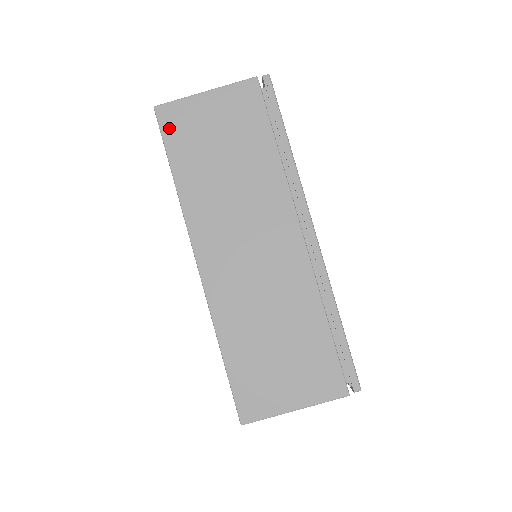
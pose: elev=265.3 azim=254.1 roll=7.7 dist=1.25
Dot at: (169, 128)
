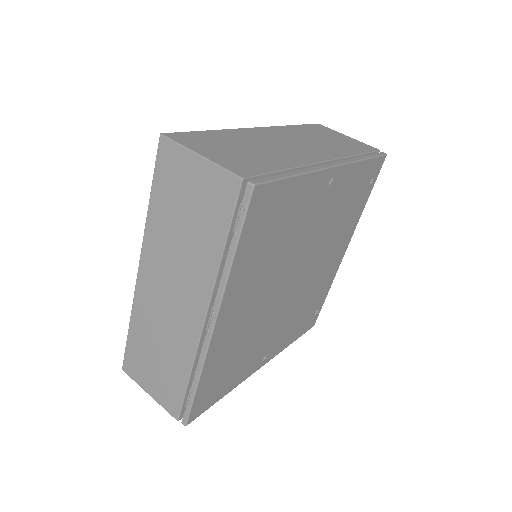
Dot at: (315, 126)
